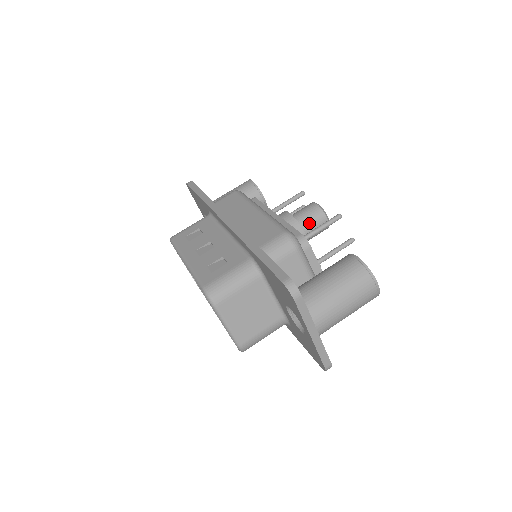
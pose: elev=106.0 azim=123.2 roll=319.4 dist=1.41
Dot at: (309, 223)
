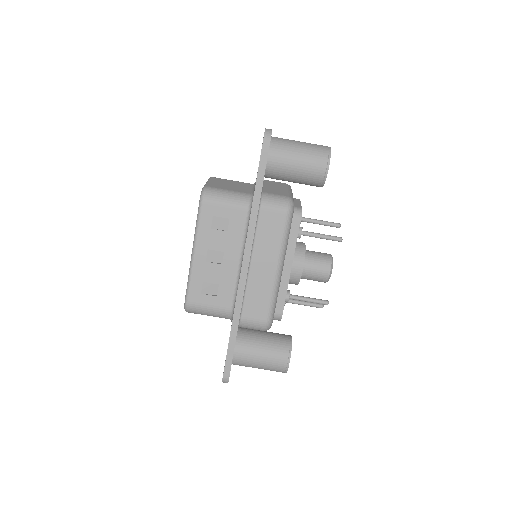
Dot at: (309, 279)
